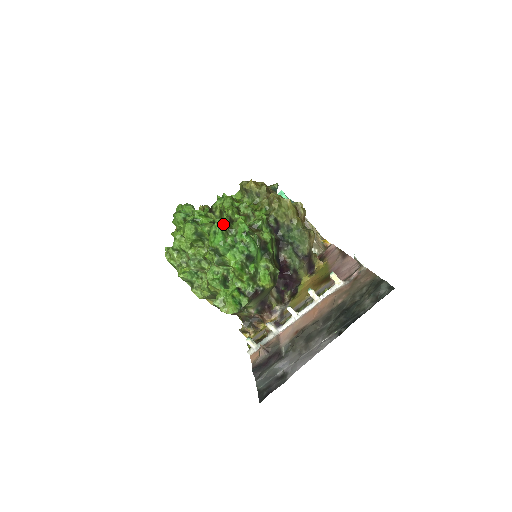
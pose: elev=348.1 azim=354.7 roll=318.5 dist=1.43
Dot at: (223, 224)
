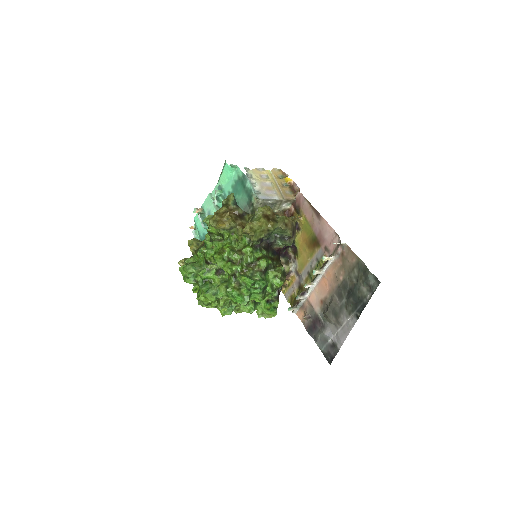
Dot at: (233, 287)
